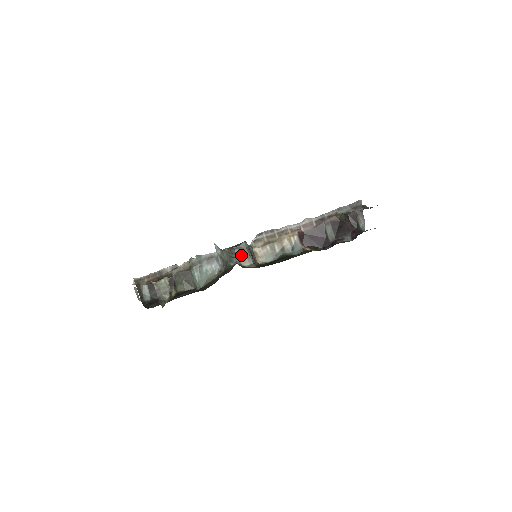
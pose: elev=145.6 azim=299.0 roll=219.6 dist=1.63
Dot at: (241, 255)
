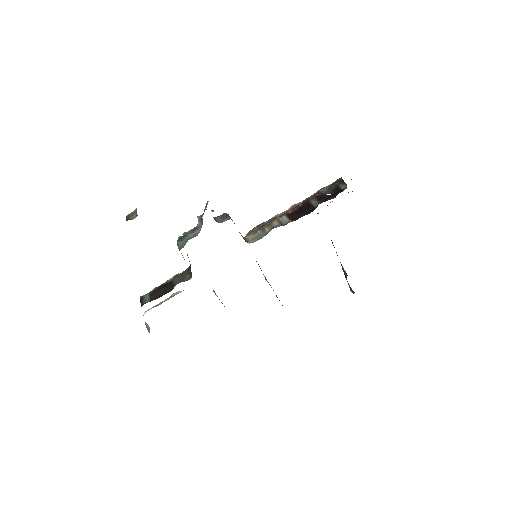
Dot at: (221, 219)
